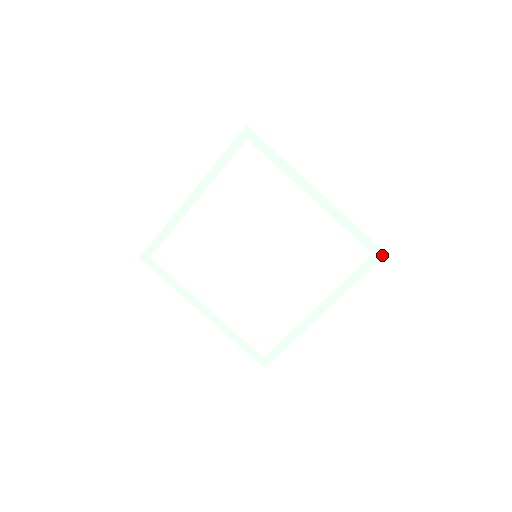
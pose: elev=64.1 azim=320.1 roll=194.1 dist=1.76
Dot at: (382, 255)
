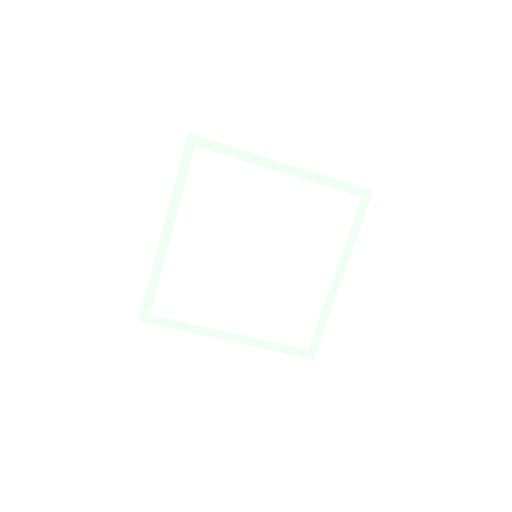
Dot at: (370, 194)
